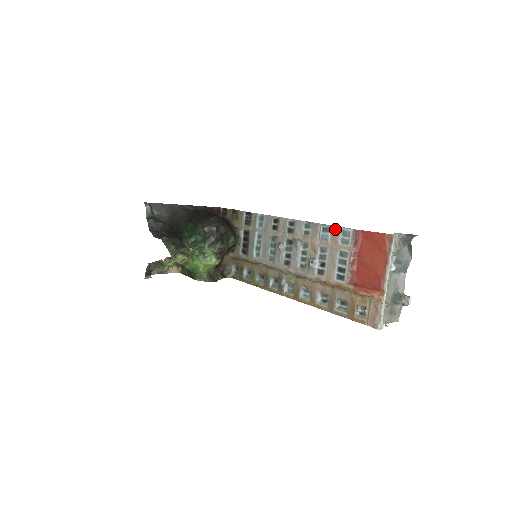
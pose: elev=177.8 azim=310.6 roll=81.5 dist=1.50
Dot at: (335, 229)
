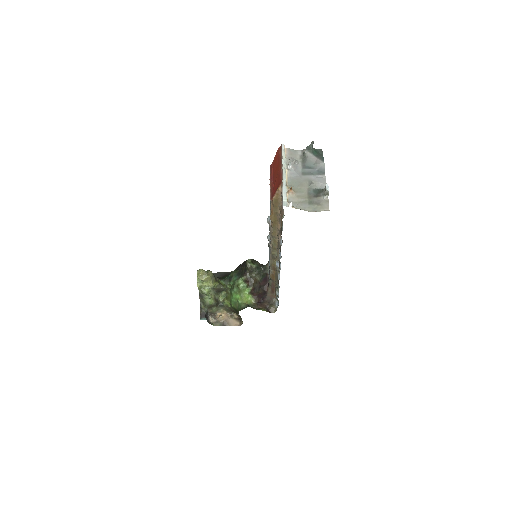
Dot at: occluded
